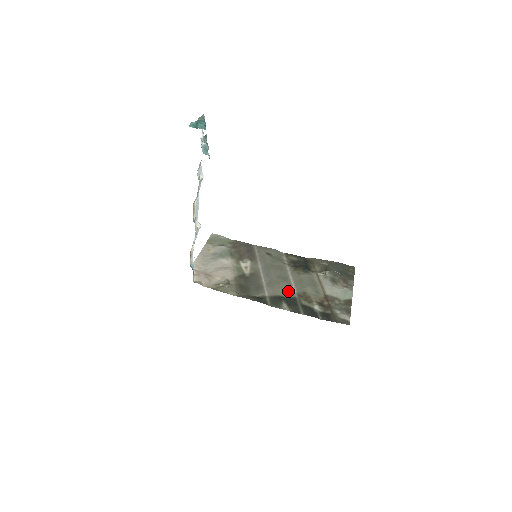
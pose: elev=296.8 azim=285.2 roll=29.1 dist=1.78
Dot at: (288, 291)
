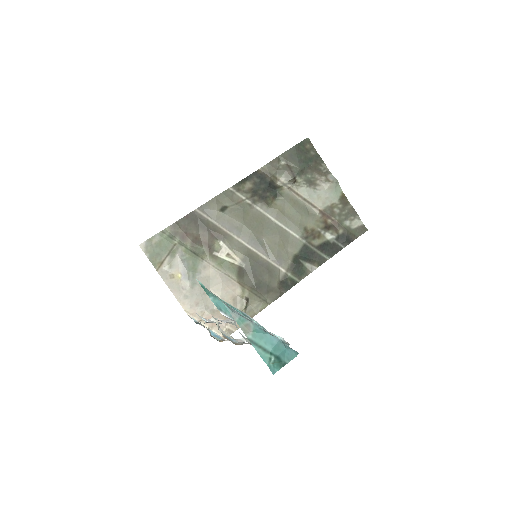
Dot at: (292, 243)
